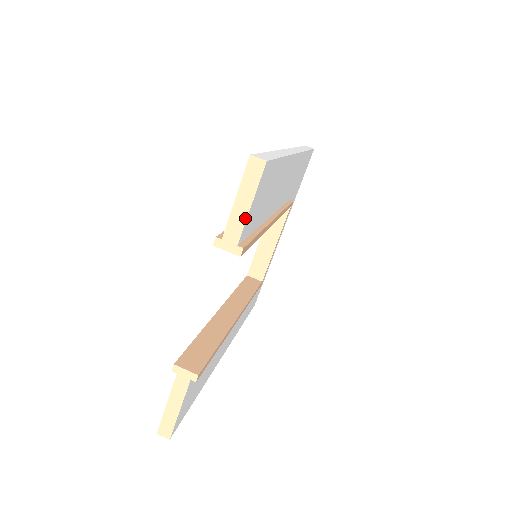
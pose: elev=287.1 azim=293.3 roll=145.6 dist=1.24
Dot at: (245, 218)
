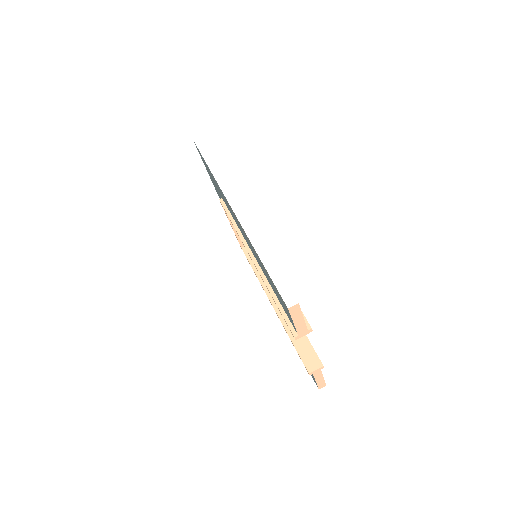
Dot at: (304, 323)
